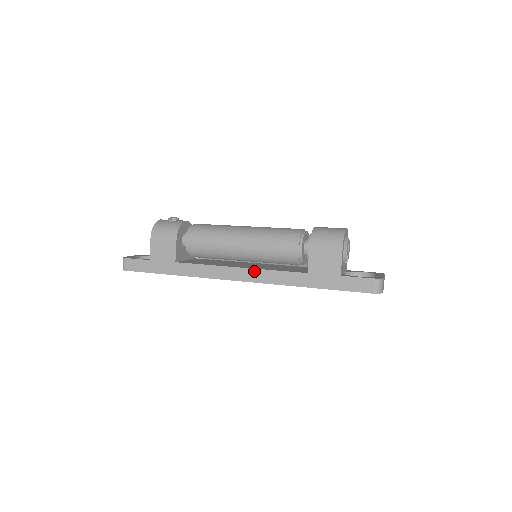
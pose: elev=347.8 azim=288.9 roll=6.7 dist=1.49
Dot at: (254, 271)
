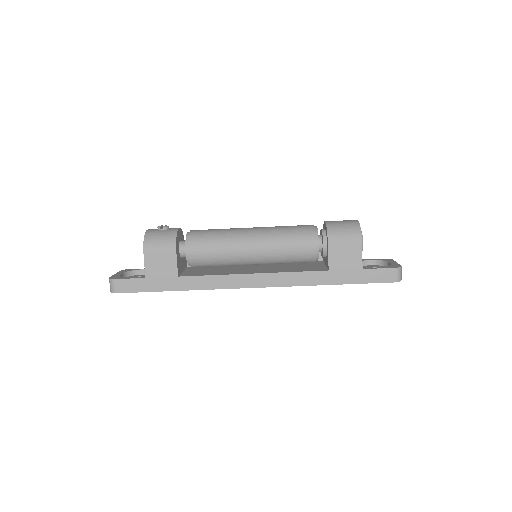
Dot at: (271, 275)
